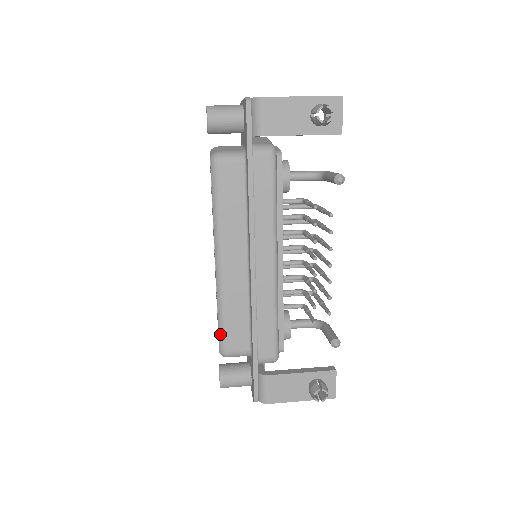
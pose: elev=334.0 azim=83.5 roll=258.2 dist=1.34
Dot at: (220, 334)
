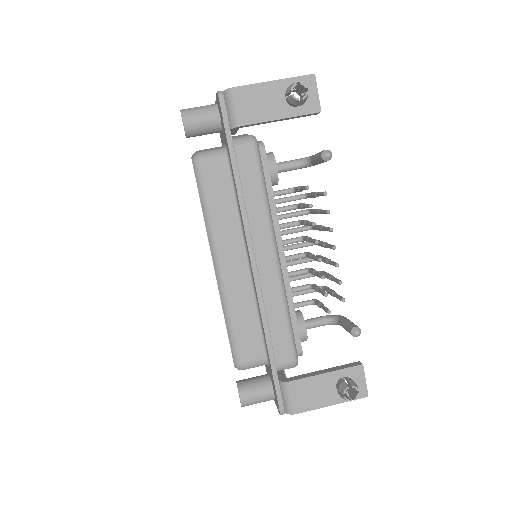
Dot at: (231, 345)
